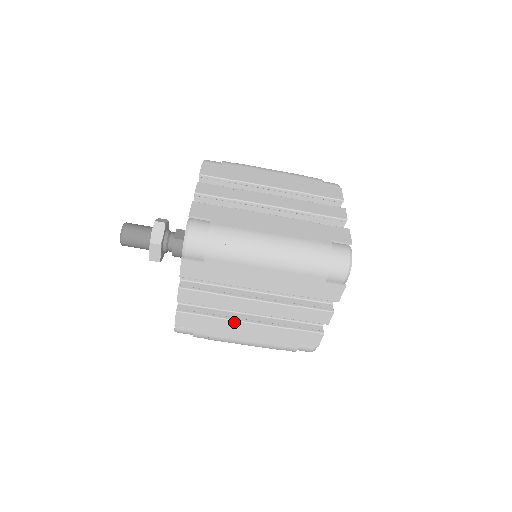
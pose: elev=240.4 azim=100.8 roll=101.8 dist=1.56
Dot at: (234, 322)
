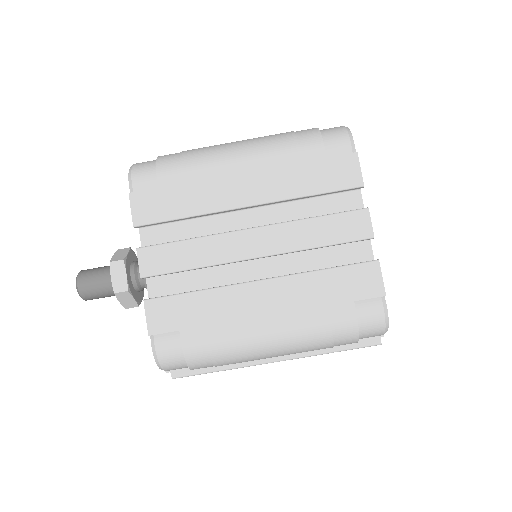
Dot at: (234, 288)
